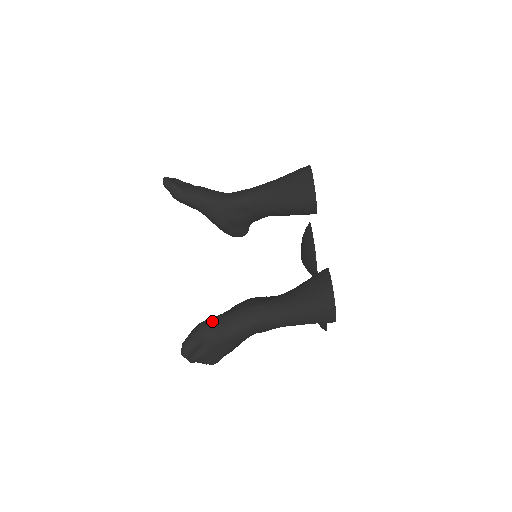
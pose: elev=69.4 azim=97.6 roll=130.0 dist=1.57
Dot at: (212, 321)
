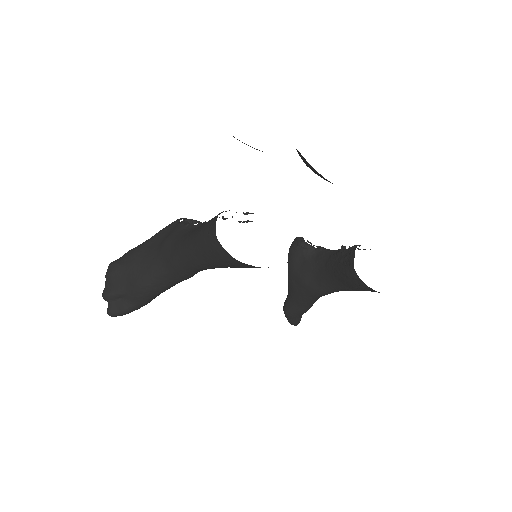
Dot at: (293, 312)
